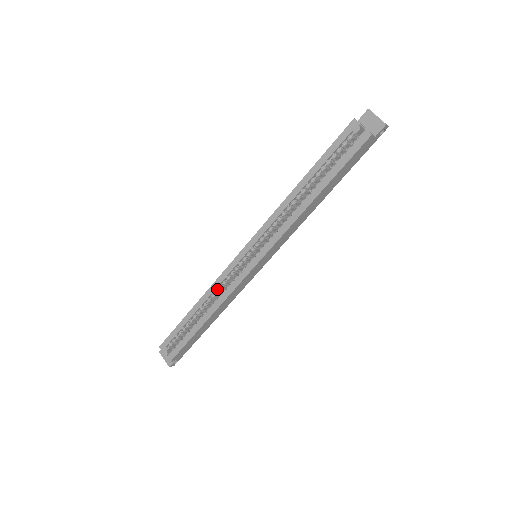
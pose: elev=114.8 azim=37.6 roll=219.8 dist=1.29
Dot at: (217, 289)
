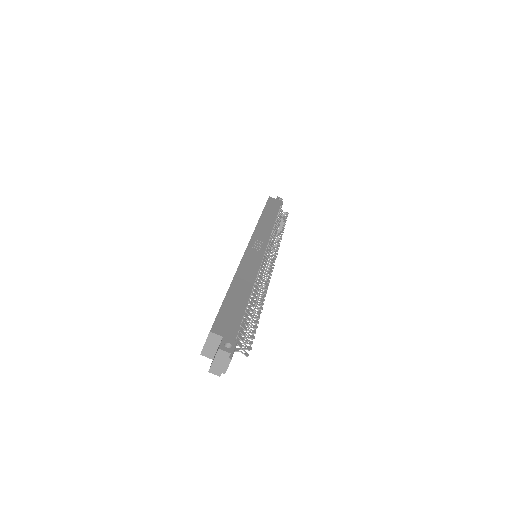
Dot at: occluded
